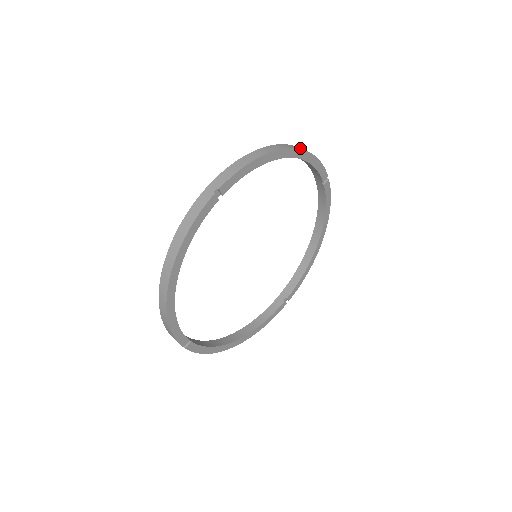
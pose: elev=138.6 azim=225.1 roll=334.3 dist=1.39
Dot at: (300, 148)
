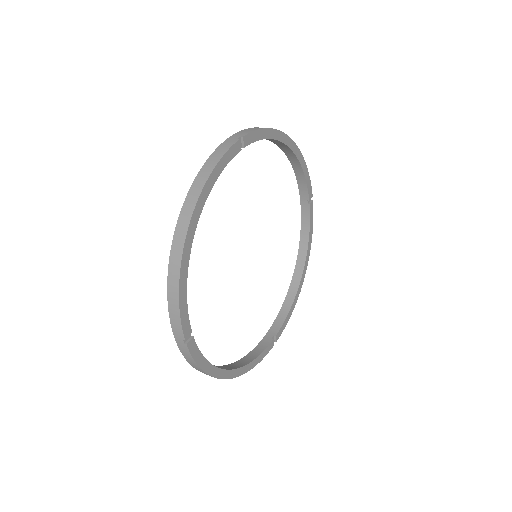
Dot at: occluded
